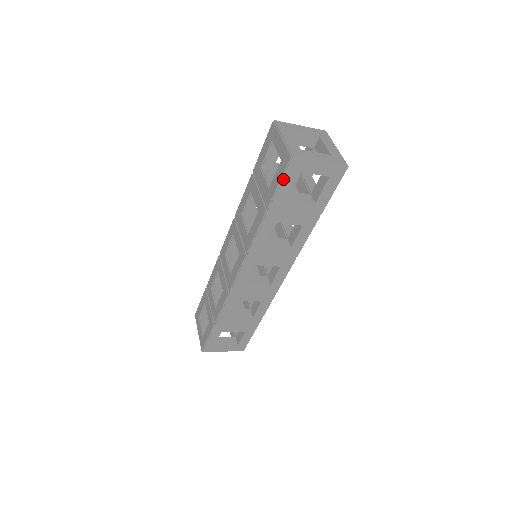
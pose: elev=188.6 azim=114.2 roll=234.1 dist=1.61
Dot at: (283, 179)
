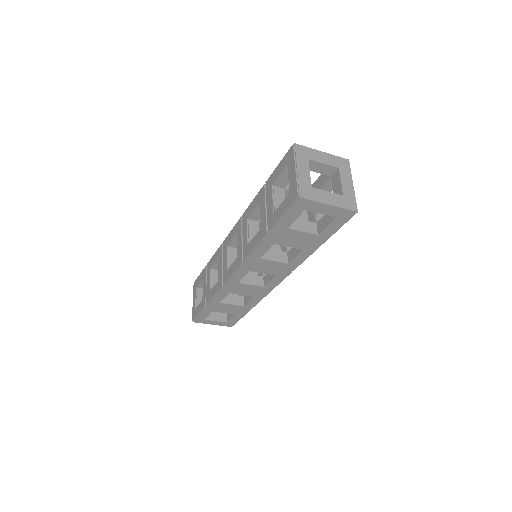
Dot at: (287, 213)
